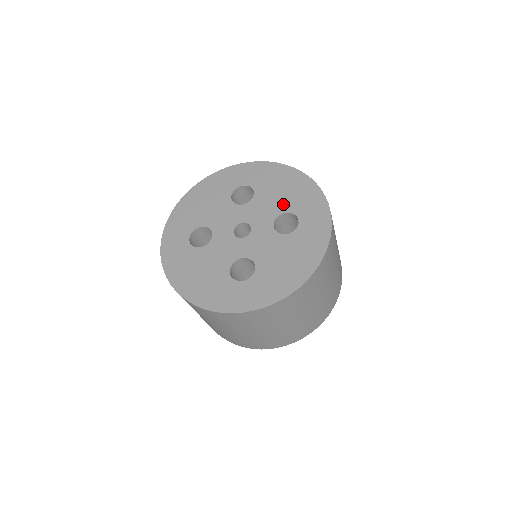
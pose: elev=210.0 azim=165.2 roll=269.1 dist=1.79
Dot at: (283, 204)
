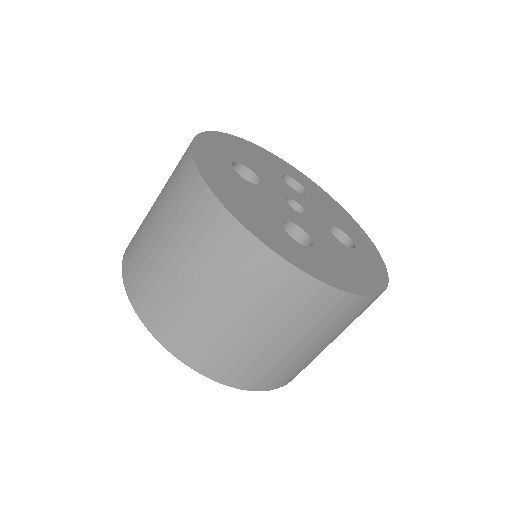
Dot at: (337, 222)
